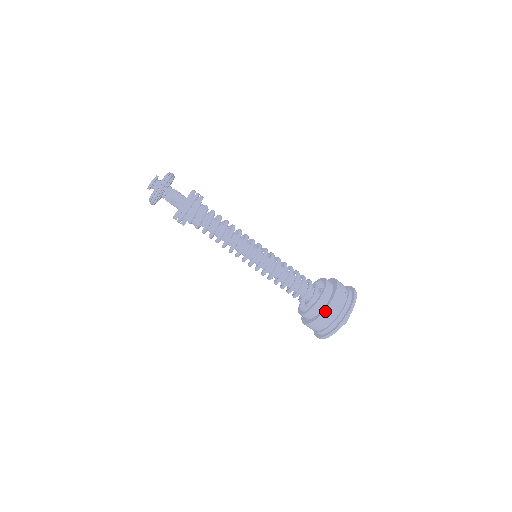
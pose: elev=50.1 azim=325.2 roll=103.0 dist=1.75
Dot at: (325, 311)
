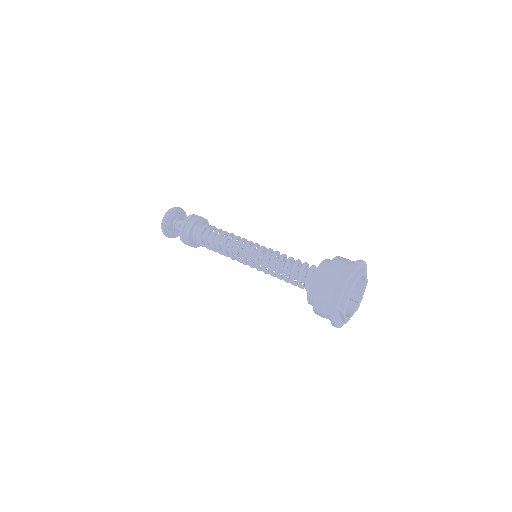
Dot at: (323, 275)
